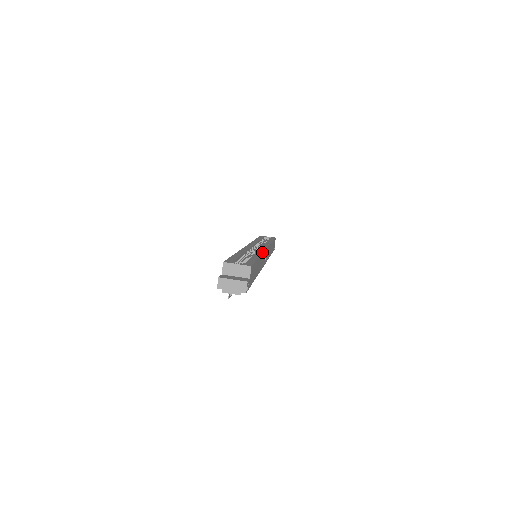
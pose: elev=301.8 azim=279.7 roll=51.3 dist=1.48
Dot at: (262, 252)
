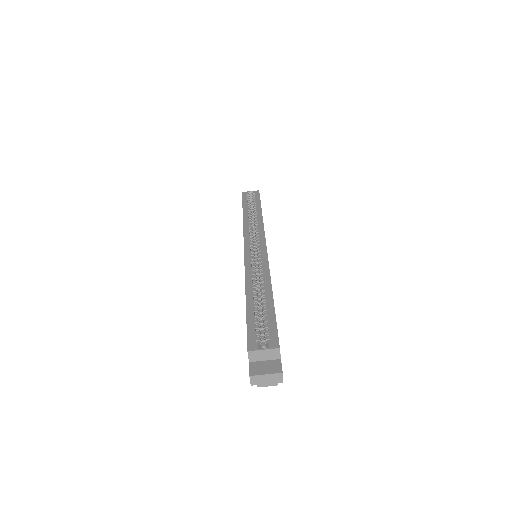
Dot at: (269, 273)
